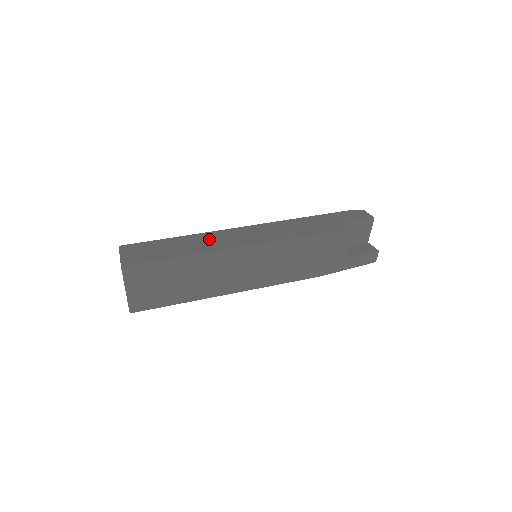
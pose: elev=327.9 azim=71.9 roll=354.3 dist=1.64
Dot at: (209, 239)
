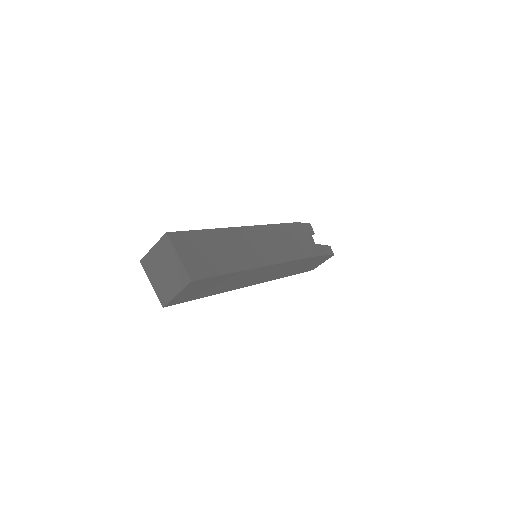
Dot at: occluded
